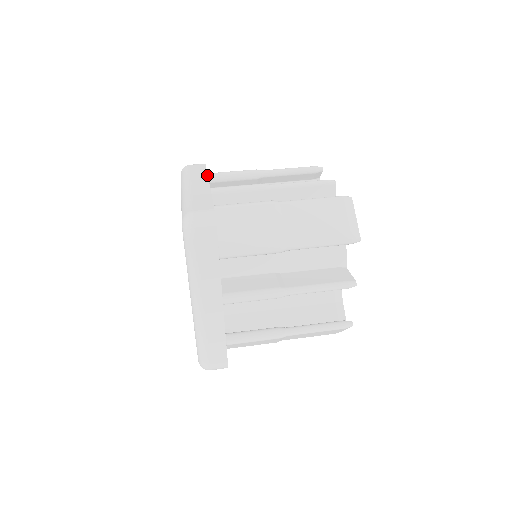
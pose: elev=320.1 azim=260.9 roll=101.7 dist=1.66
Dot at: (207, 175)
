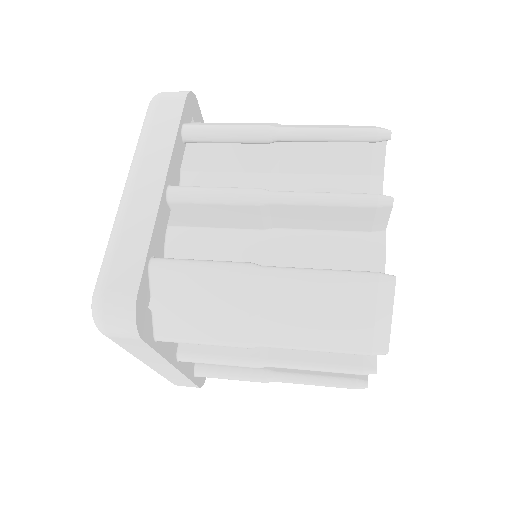
Dot at: occluded
